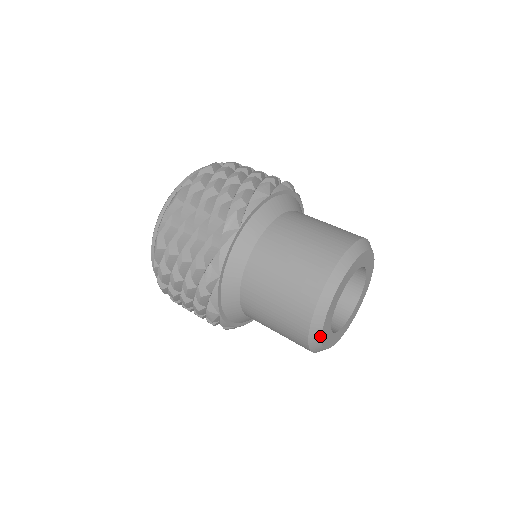
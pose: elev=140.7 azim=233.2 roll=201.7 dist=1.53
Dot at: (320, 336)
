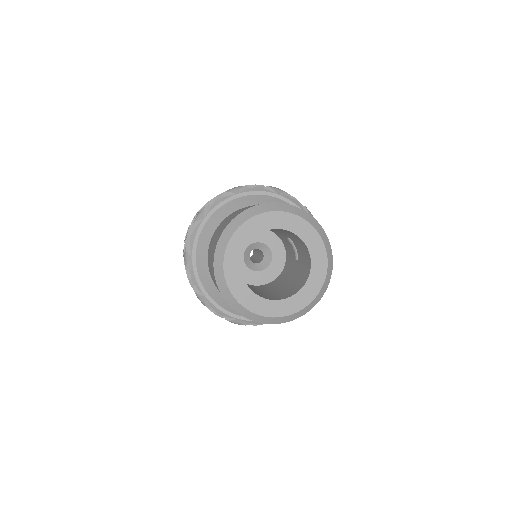
Dot at: (228, 289)
